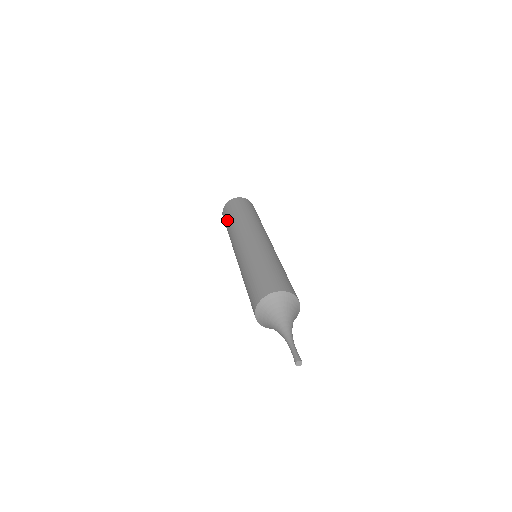
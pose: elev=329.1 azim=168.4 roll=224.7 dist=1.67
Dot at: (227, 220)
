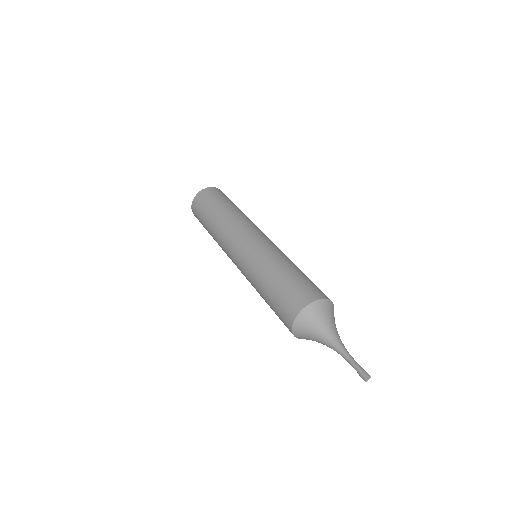
Dot at: (206, 214)
